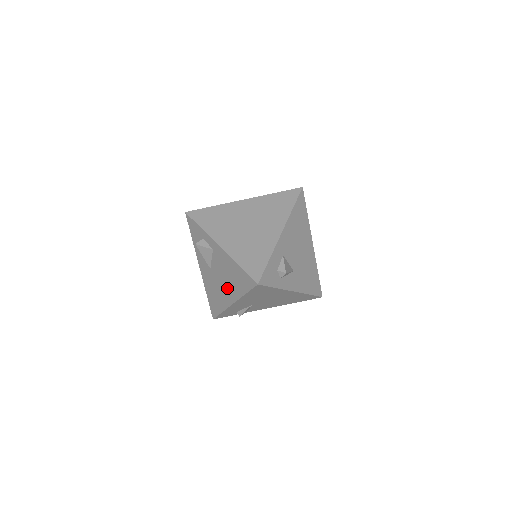
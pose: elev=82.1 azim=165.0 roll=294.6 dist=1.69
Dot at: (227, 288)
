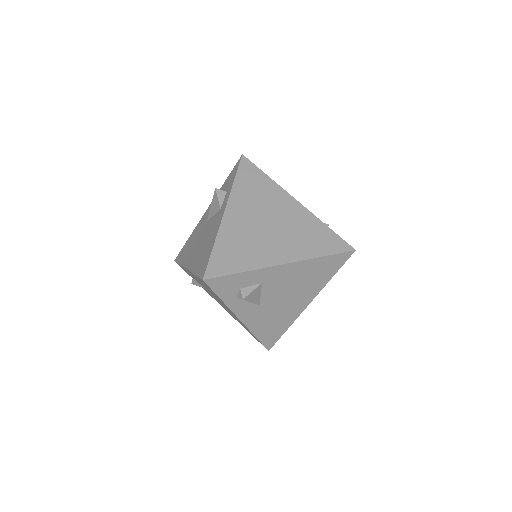
Dot at: (196, 252)
